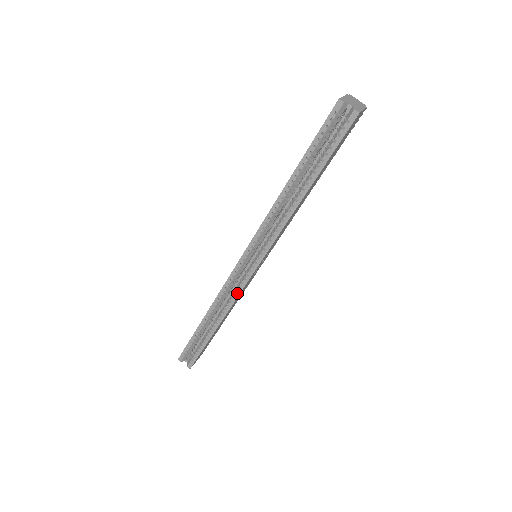
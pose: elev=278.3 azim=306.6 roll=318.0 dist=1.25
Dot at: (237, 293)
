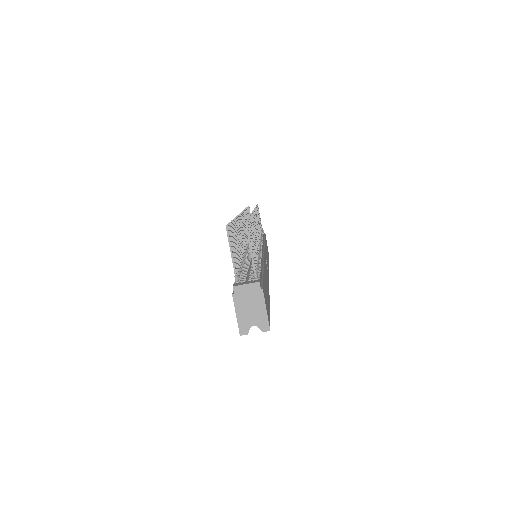
Dot at: occluded
